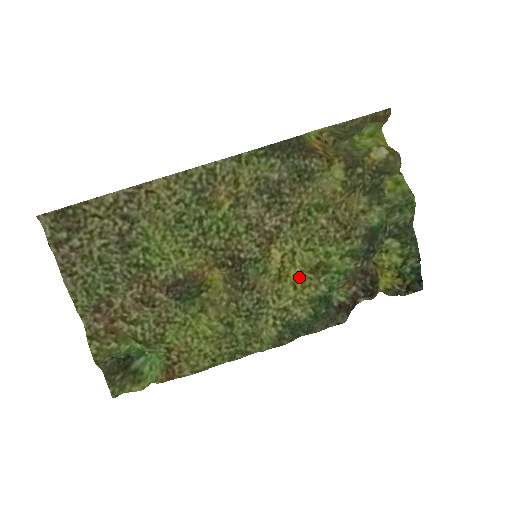
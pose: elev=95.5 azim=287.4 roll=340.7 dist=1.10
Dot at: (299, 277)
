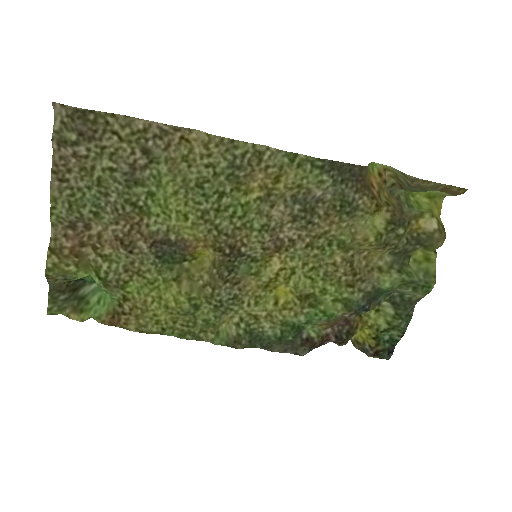
Dot at: (285, 295)
